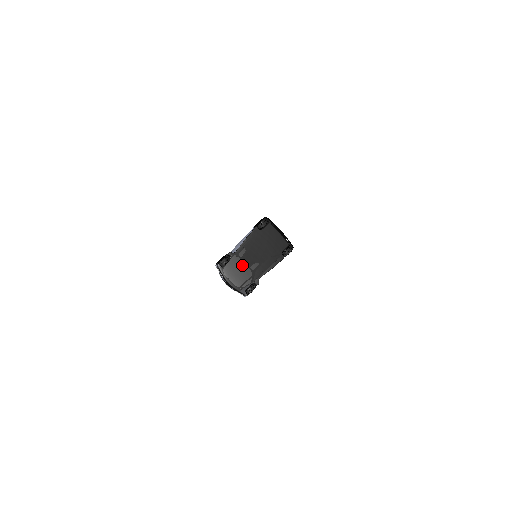
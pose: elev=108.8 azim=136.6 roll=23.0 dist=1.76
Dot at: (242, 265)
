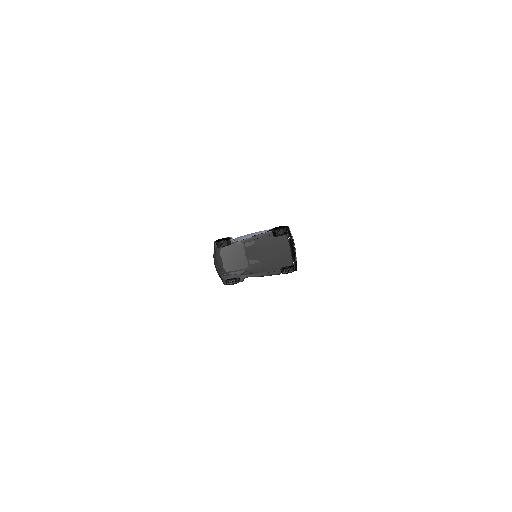
Dot at: (237, 256)
